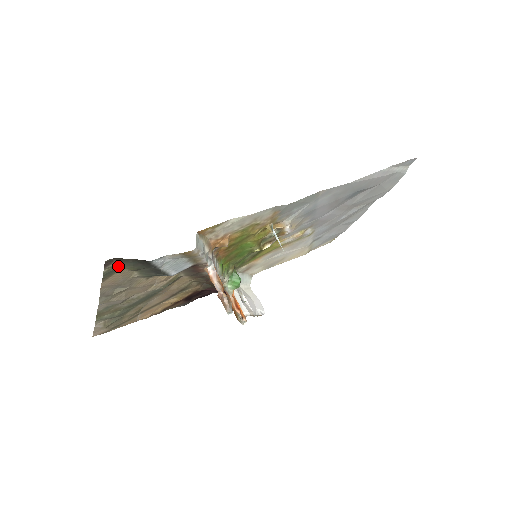
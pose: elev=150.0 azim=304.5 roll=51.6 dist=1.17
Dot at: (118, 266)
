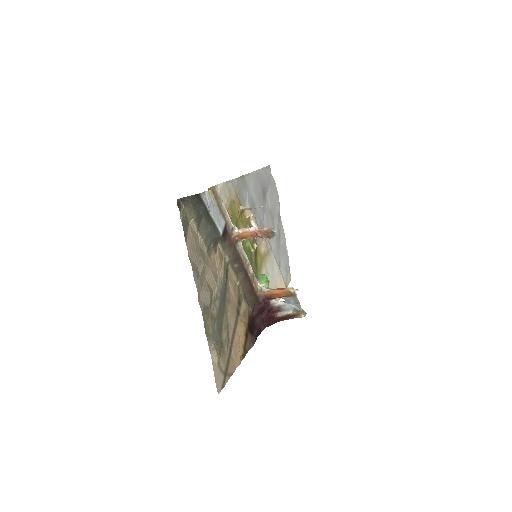
Dot at: (186, 214)
